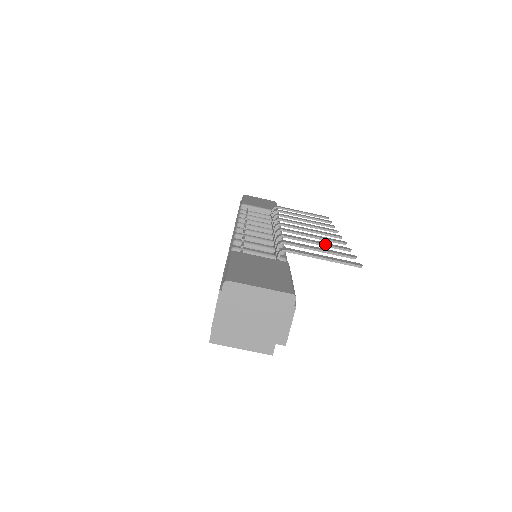
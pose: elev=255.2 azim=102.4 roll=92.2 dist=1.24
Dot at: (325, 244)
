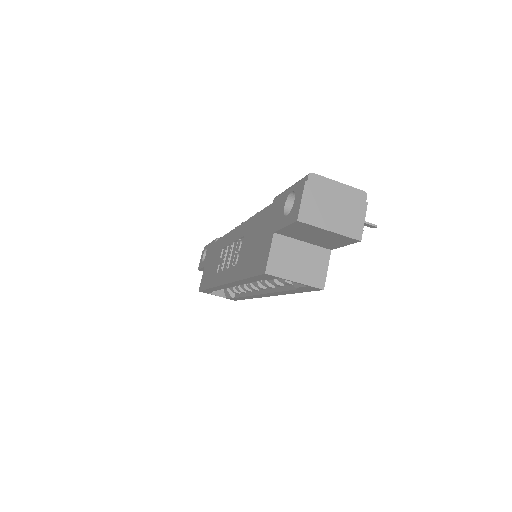
Dot at: occluded
